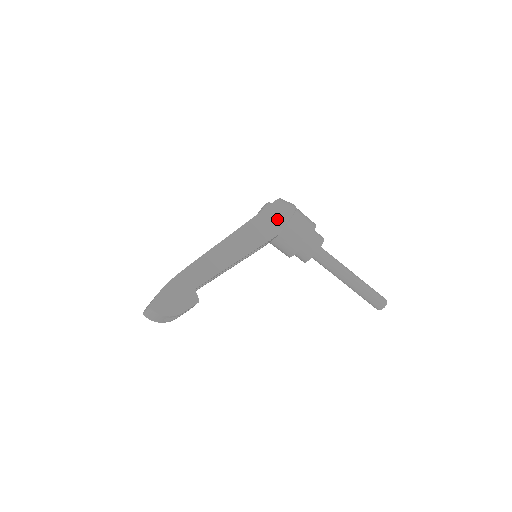
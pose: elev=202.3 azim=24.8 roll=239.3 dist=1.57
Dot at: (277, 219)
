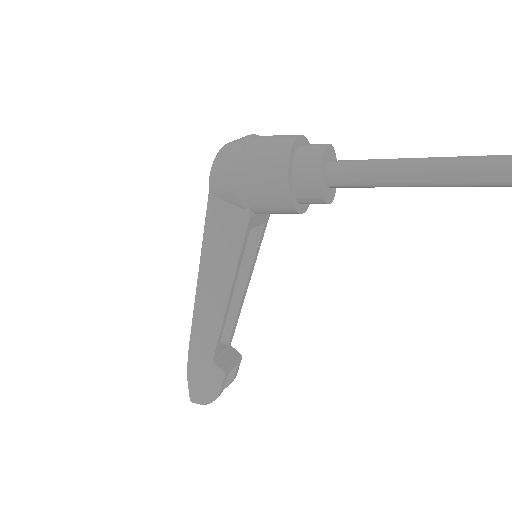
Dot at: (230, 201)
